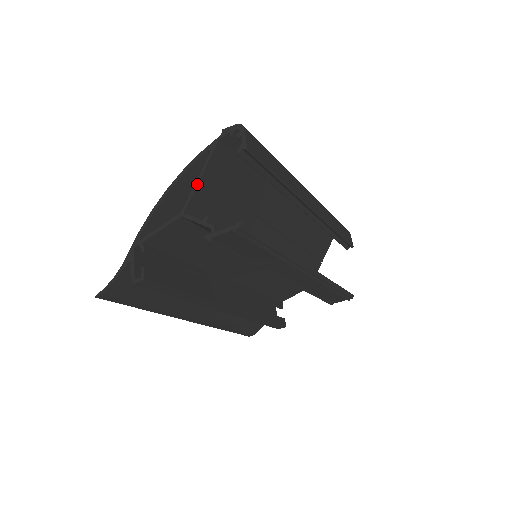
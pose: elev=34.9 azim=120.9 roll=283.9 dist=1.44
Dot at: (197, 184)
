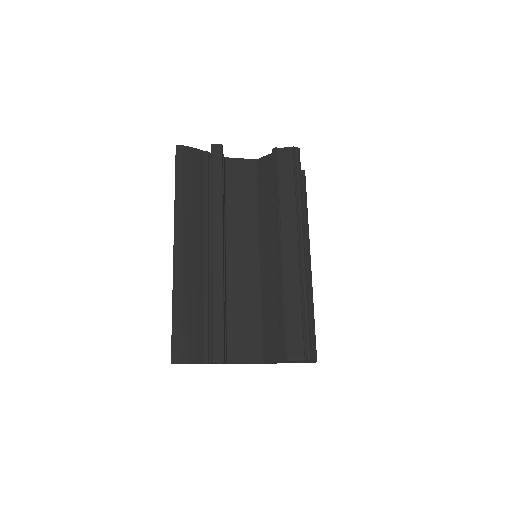
Dot at: occluded
